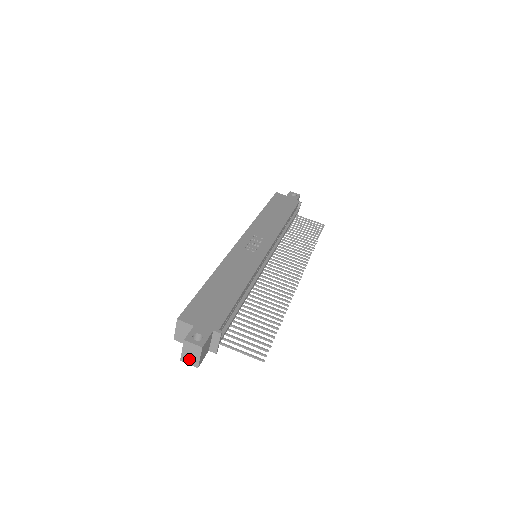
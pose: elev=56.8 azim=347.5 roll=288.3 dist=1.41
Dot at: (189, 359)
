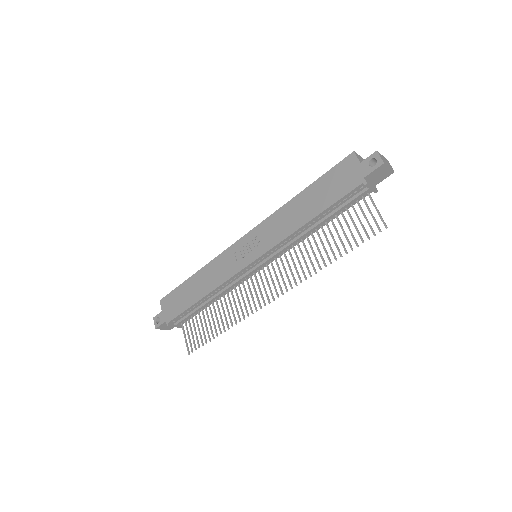
Dot at: occluded
